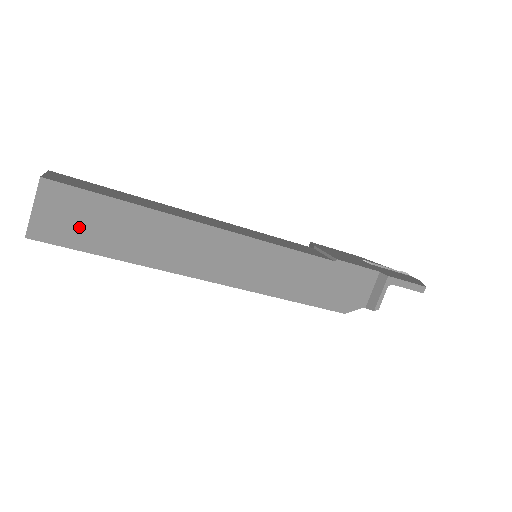
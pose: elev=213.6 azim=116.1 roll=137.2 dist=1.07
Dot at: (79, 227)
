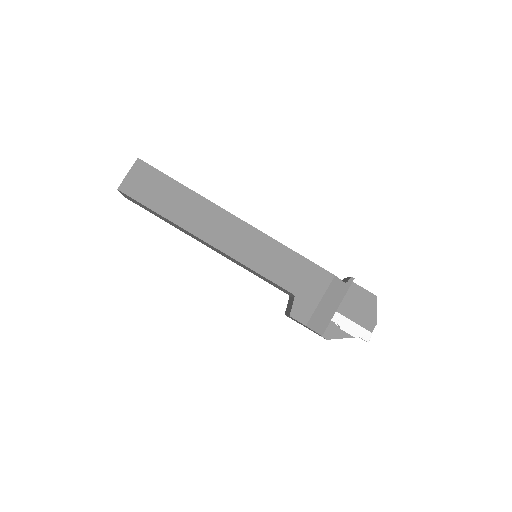
Dot at: occluded
